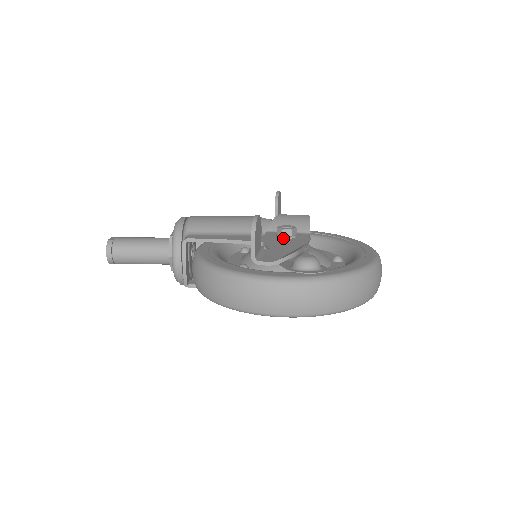
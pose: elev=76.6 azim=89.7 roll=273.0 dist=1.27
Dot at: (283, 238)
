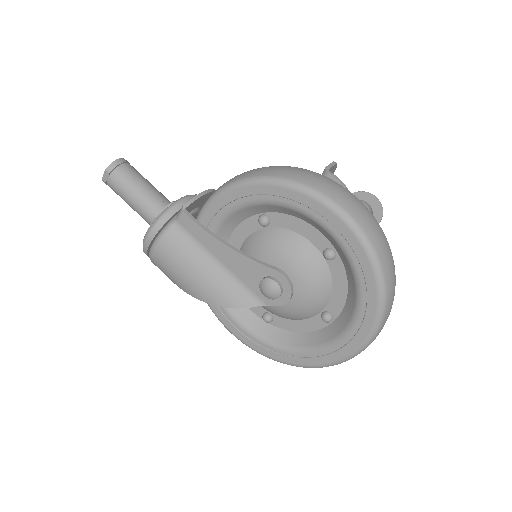
Dot at: occluded
